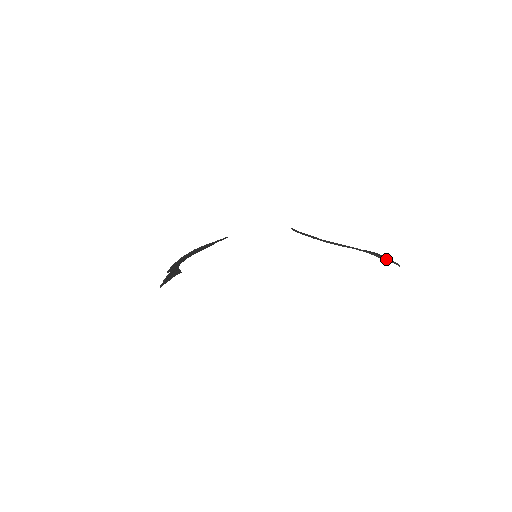
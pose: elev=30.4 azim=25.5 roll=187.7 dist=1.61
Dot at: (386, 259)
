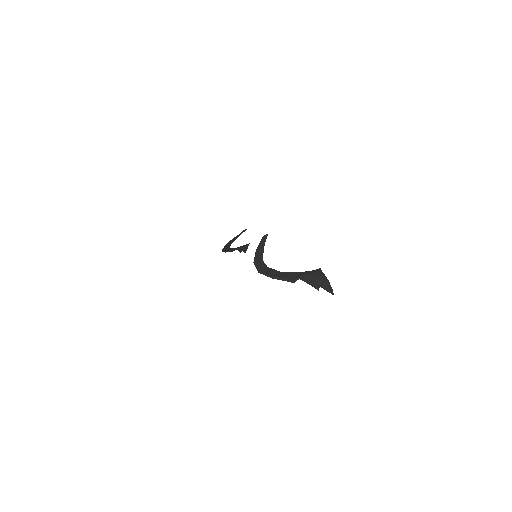
Dot at: (320, 286)
